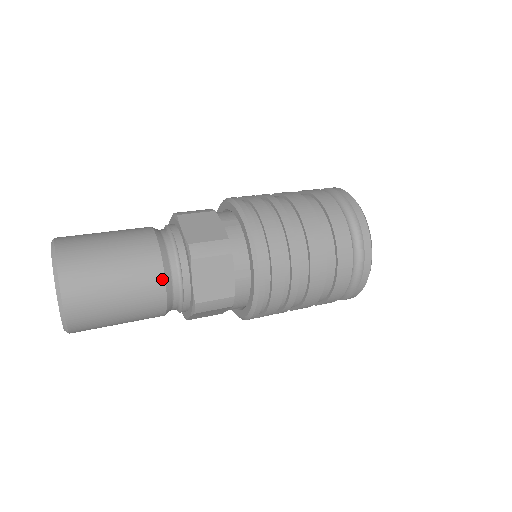
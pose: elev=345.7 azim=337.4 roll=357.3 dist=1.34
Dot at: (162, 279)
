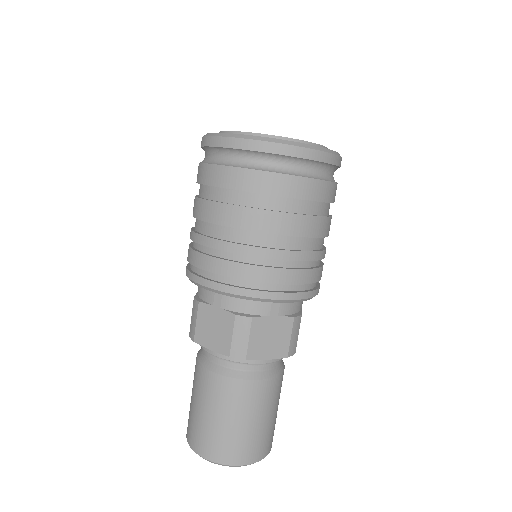
Dot at: occluded
